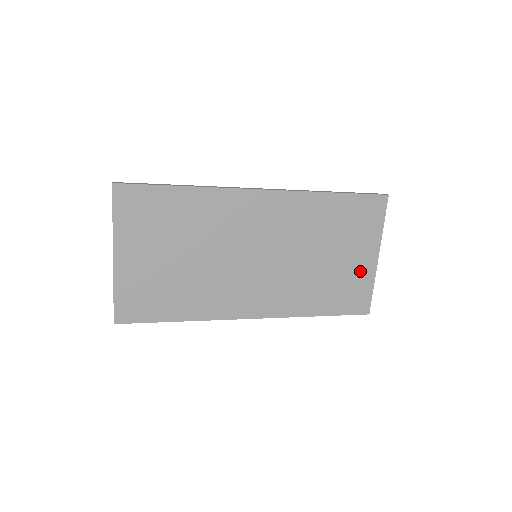
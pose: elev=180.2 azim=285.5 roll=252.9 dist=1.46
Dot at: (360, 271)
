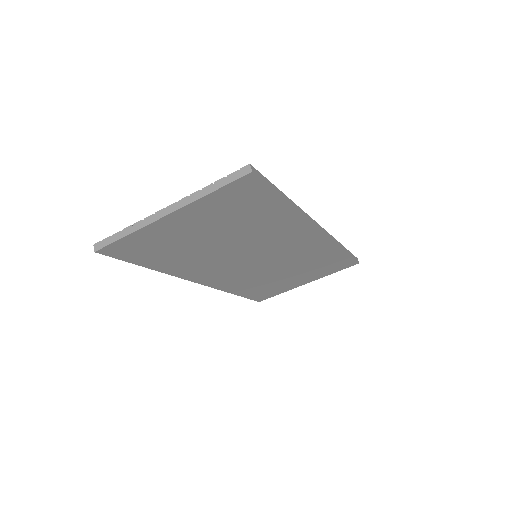
Dot at: (289, 285)
